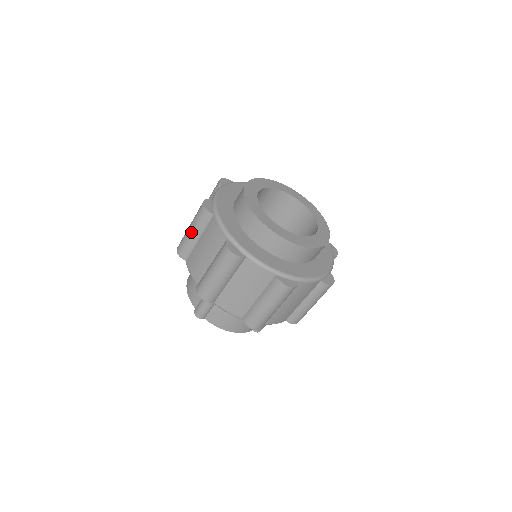
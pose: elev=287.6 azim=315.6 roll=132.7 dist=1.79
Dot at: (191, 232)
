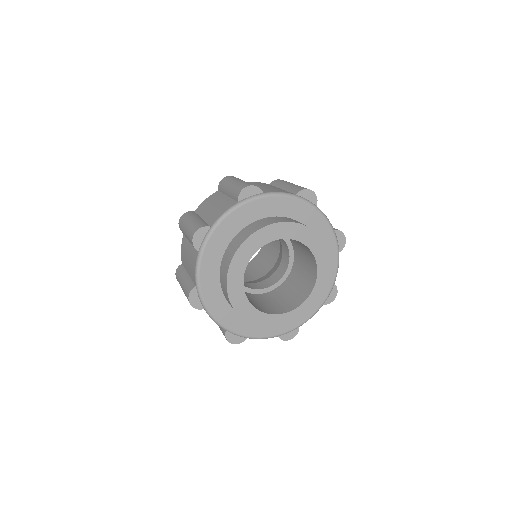
Dot at: (185, 233)
